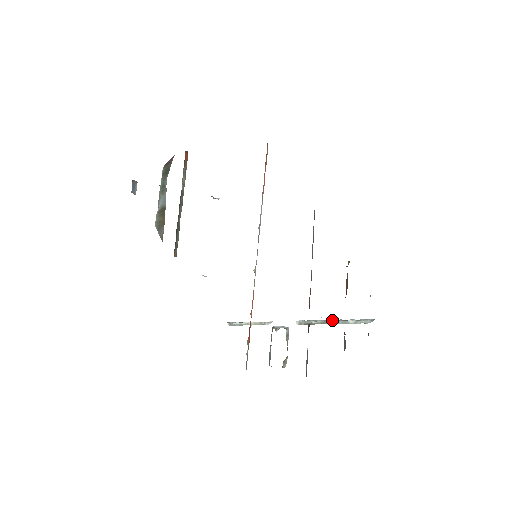
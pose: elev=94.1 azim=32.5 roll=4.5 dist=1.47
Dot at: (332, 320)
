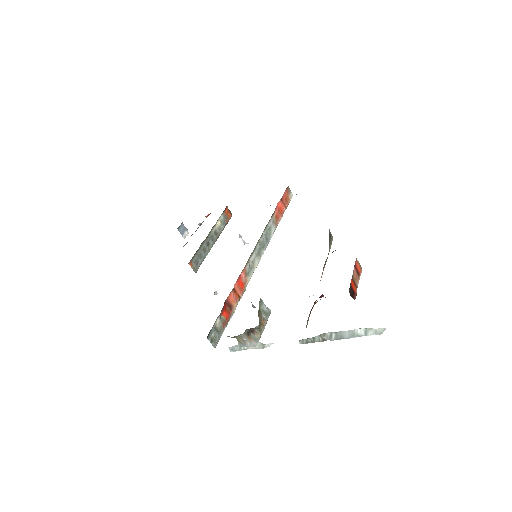
Dot at: (338, 333)
